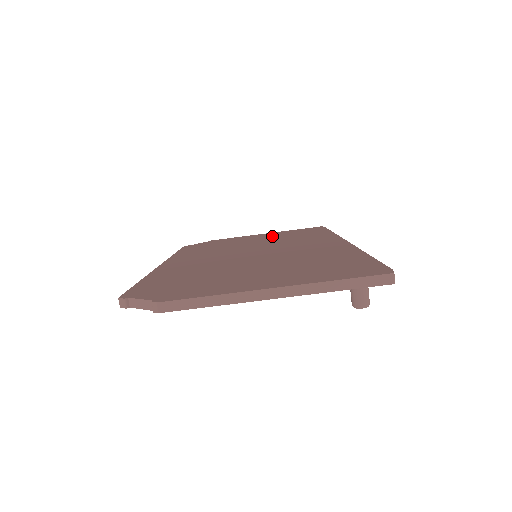
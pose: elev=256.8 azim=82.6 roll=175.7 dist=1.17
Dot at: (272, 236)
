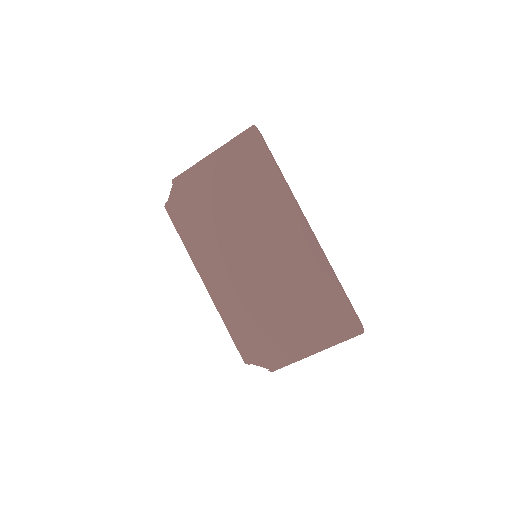
Dot at: (229, 178)
